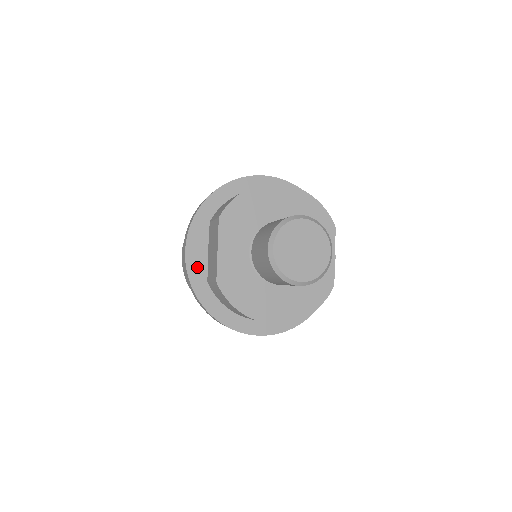
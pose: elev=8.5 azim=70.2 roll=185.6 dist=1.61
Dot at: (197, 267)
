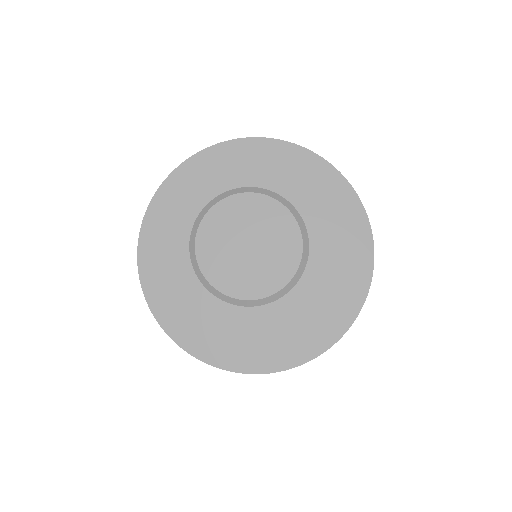
Dot at: occluded
